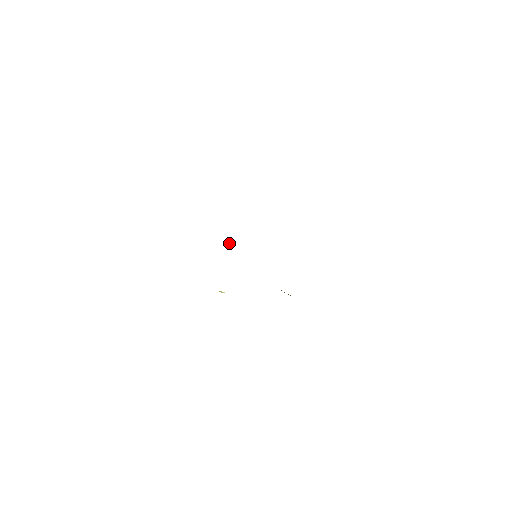
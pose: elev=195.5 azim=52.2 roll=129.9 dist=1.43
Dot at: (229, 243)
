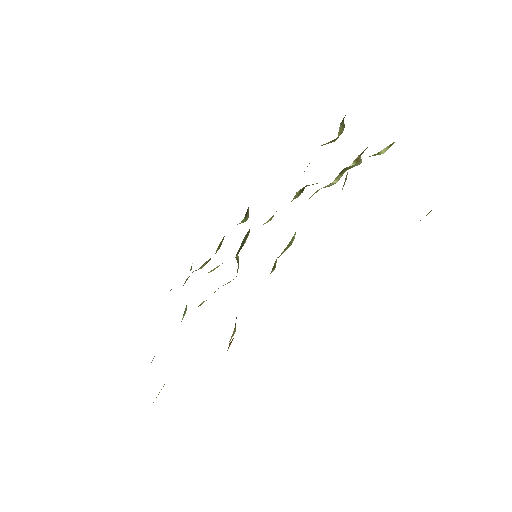
Dot at: (237, 262)
